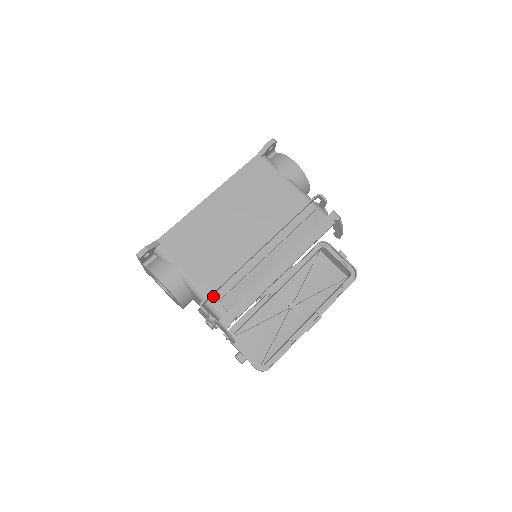
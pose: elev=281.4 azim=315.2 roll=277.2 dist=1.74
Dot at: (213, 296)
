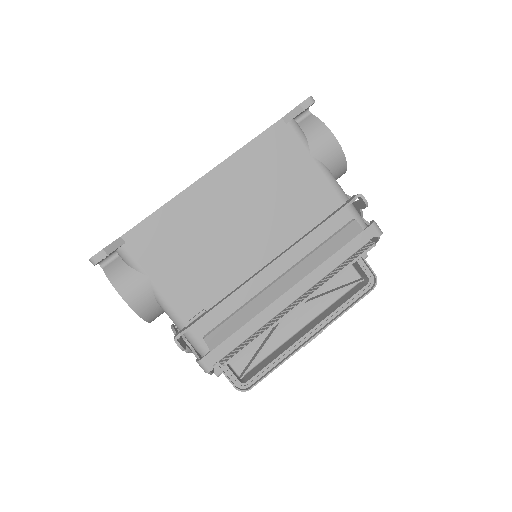
Dot at: occluded
